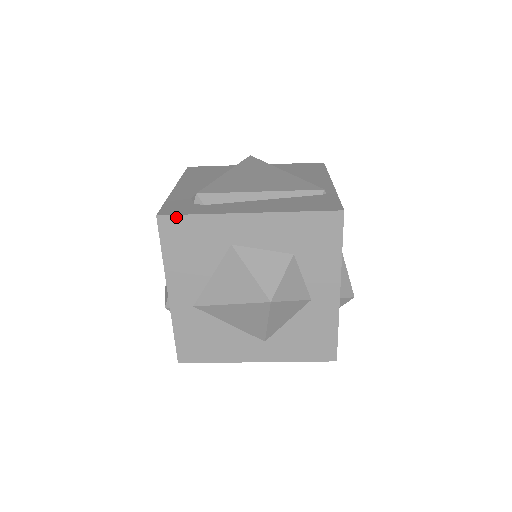
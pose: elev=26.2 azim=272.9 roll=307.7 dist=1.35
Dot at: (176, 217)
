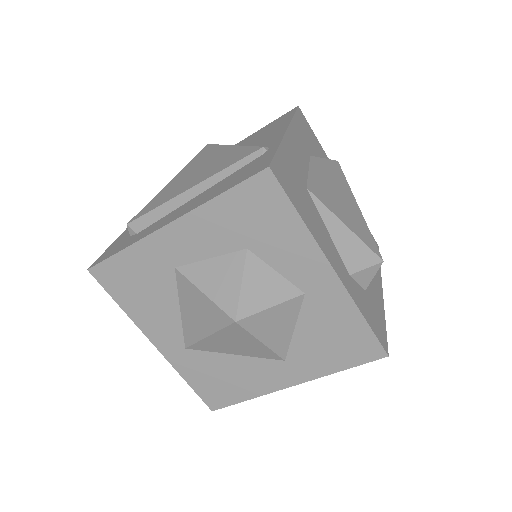
Dot at: (105, 263)
